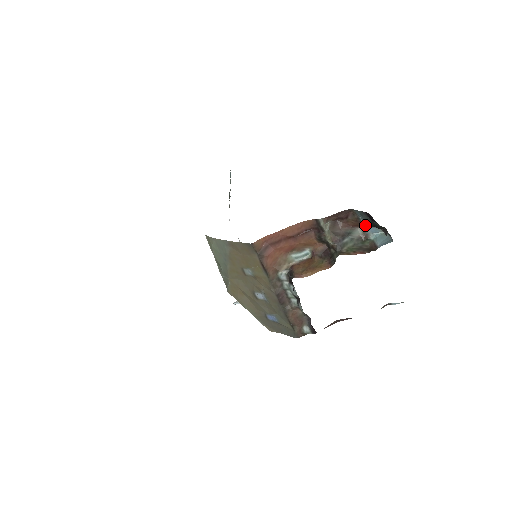
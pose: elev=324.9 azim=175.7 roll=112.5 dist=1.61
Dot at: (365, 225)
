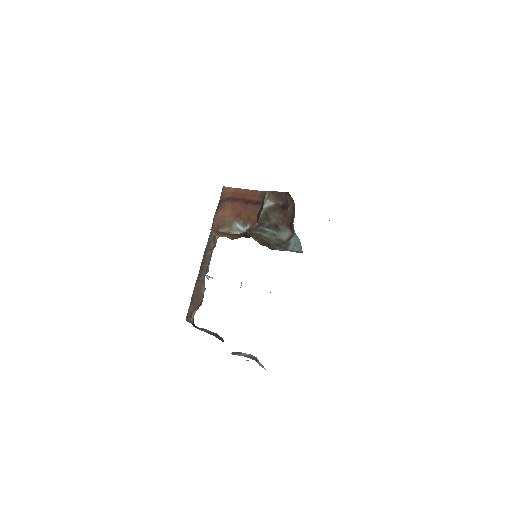
Dot at: (294, 230)
